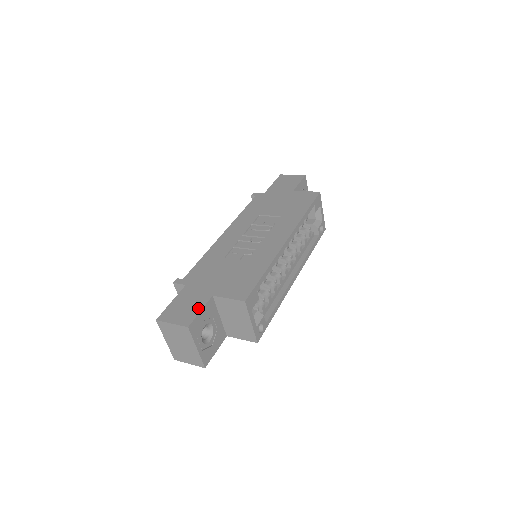
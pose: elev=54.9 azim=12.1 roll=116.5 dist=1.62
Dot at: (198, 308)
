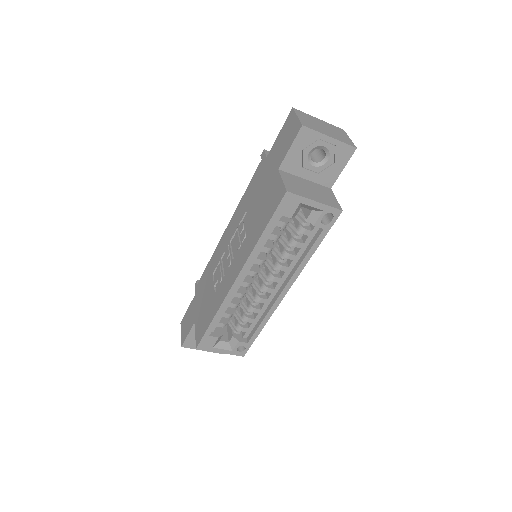
Dot at: (188, 331)
